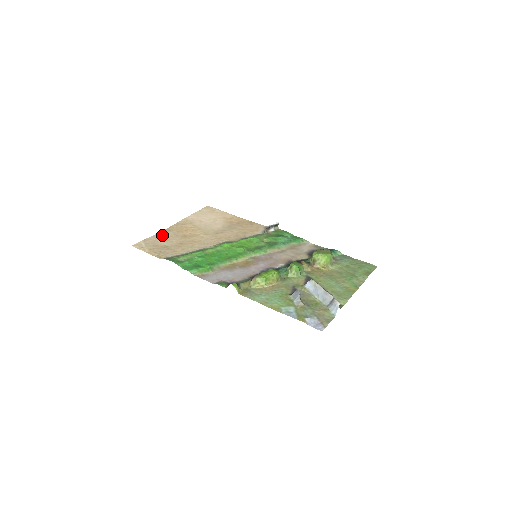
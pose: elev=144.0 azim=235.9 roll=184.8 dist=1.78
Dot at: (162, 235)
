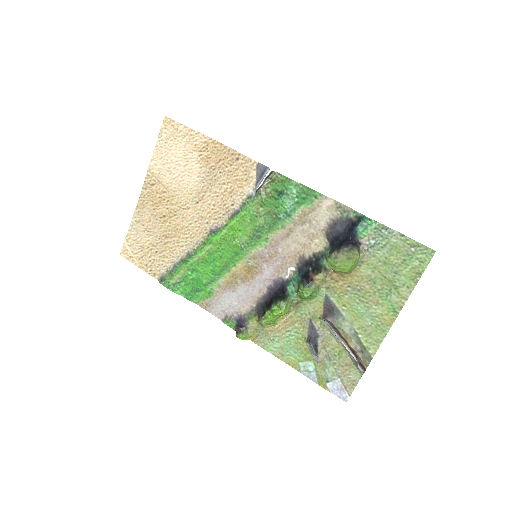
Dot at: (139, 220)
